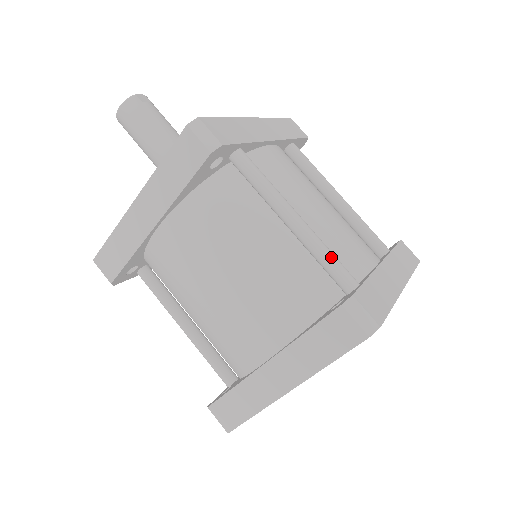
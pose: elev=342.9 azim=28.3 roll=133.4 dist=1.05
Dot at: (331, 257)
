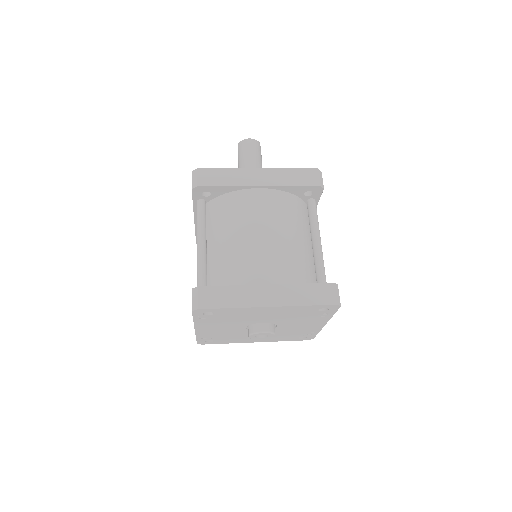
Dot at: occluded
